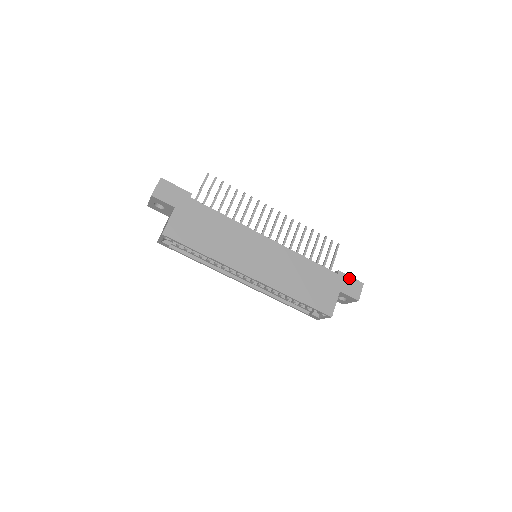
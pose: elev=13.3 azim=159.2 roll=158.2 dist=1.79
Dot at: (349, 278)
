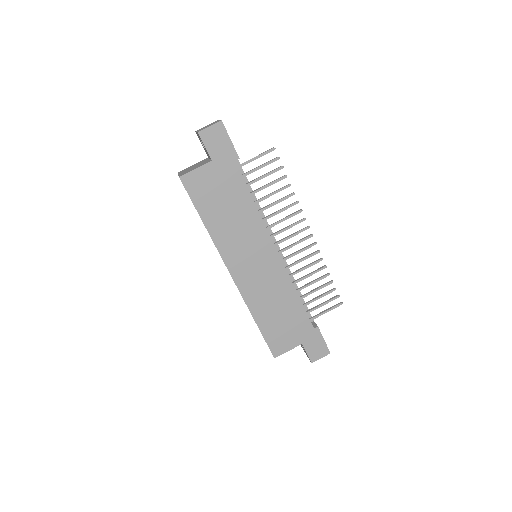
Dot at: (321, 339)
